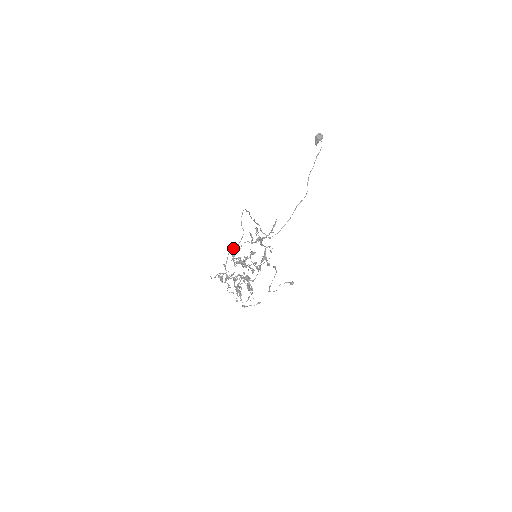
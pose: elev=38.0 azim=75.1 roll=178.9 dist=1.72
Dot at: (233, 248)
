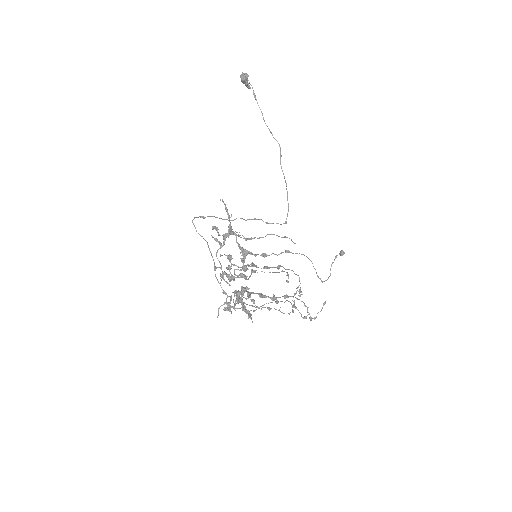
Dot at: (214, 268)
